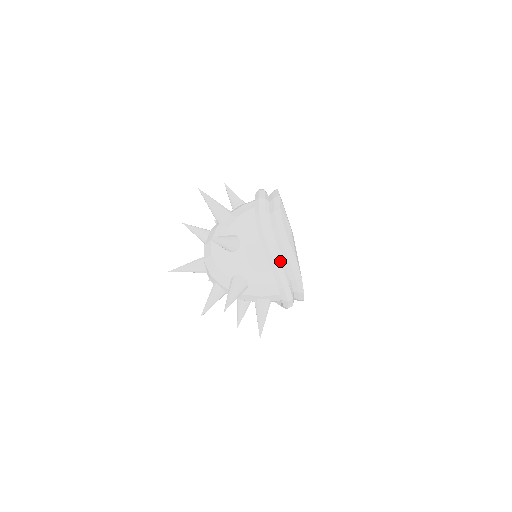
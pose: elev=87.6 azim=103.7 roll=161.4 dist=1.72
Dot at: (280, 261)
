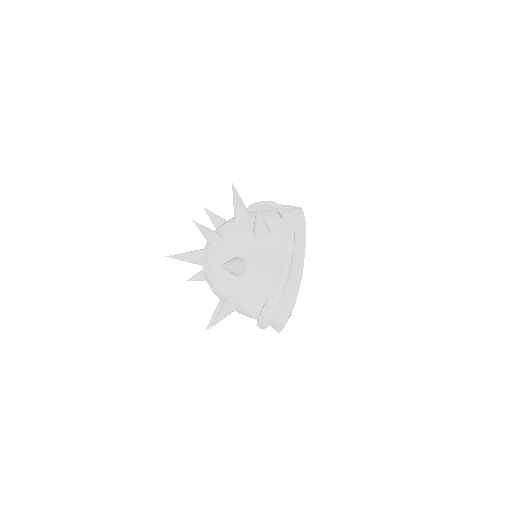
Dot at: occluded
